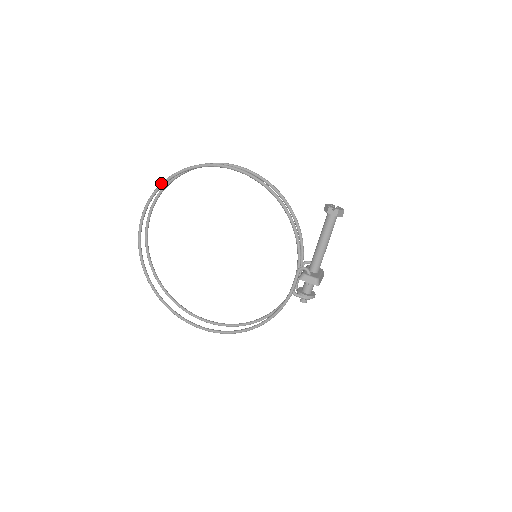
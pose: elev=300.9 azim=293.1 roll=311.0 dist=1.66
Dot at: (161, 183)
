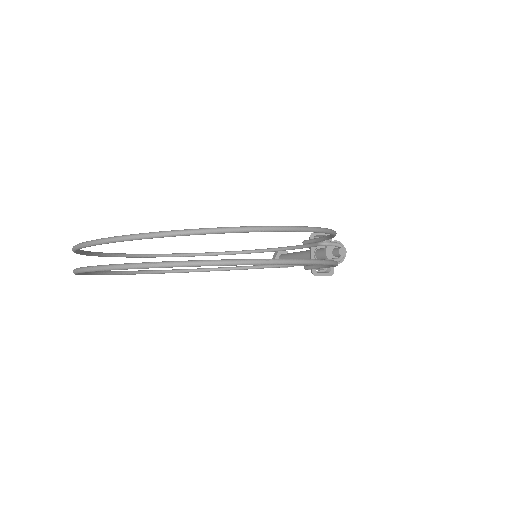
Dot at: occluded
